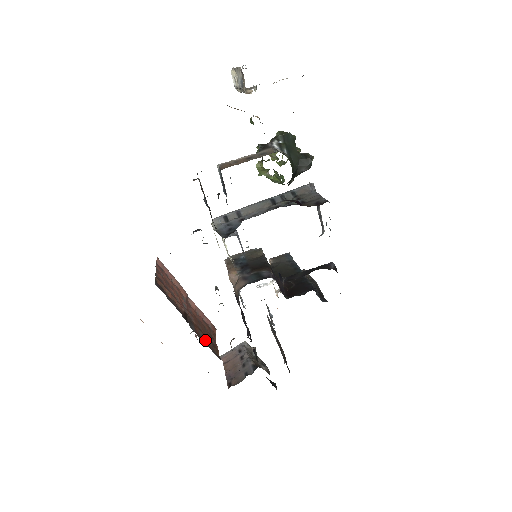
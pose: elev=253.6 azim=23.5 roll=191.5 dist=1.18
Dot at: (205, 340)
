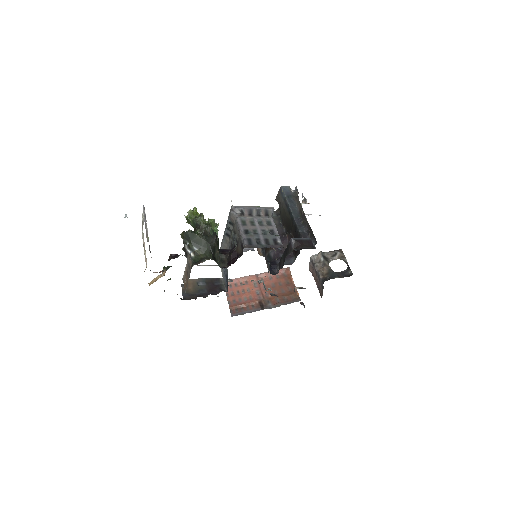
Dot at: (283, 300)
